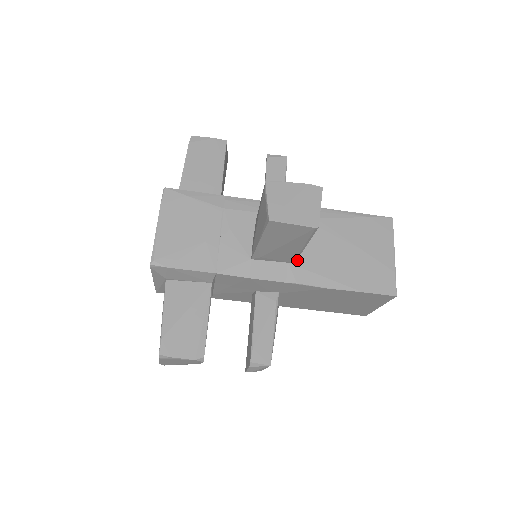
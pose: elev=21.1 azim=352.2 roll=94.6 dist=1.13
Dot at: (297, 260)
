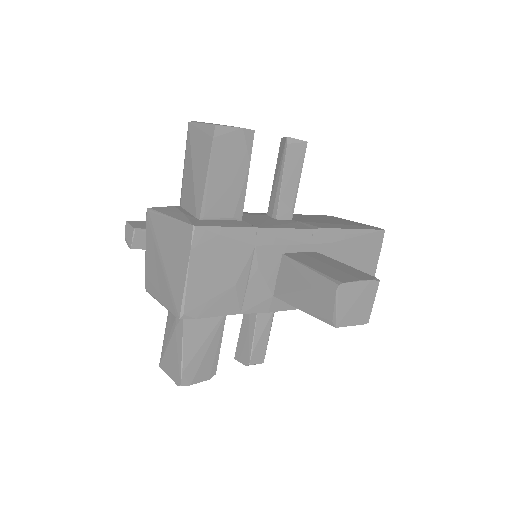
Dot at: occluded
